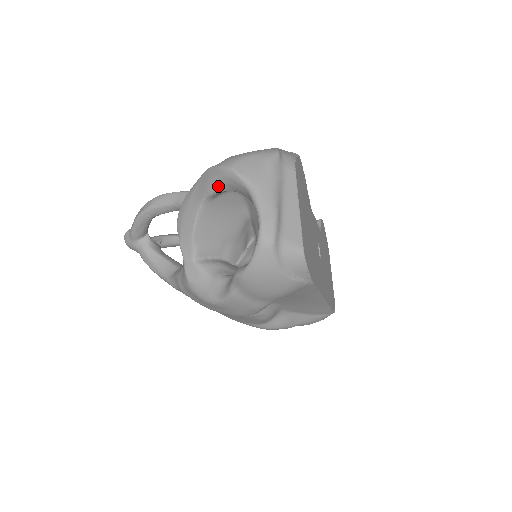
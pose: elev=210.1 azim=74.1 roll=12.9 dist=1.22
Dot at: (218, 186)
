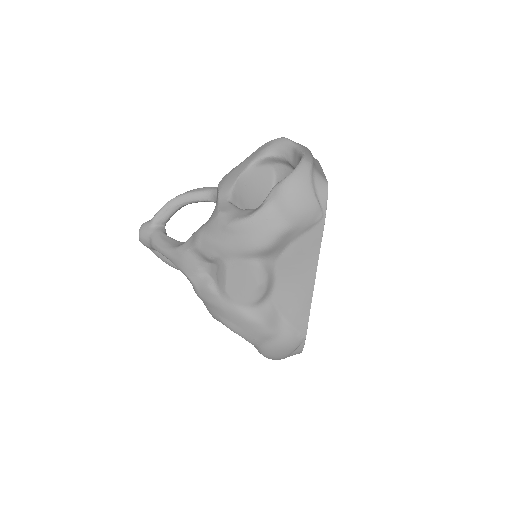
Dot at: (268, 151)
